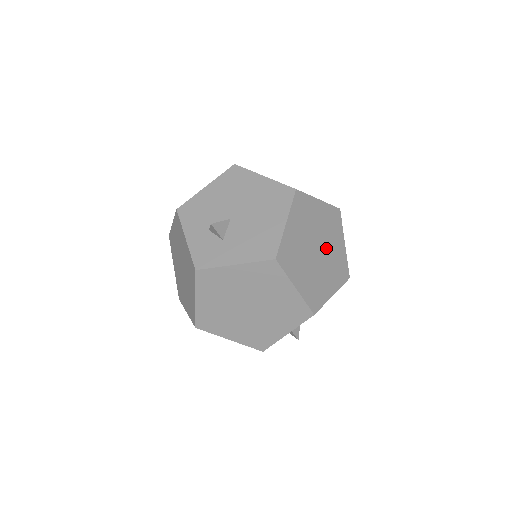
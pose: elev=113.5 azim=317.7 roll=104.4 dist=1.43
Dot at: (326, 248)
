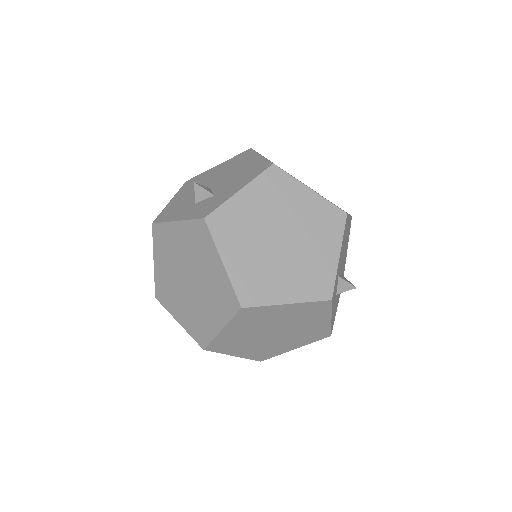
Dot at: occluded
